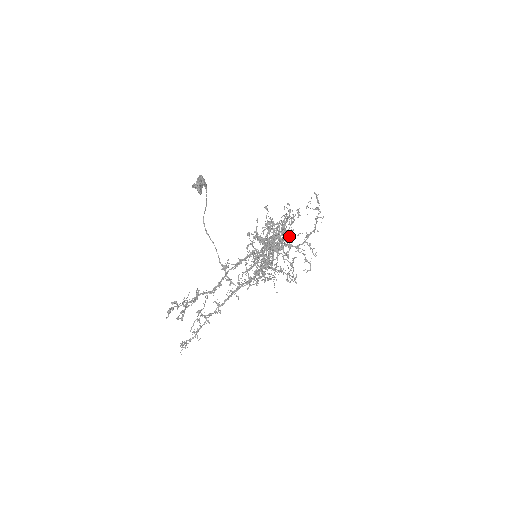
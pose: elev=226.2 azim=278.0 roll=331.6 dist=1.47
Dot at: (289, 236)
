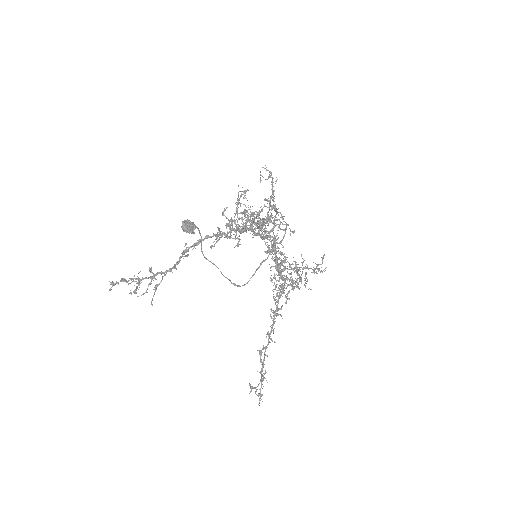
Dot at: (245, 206)
